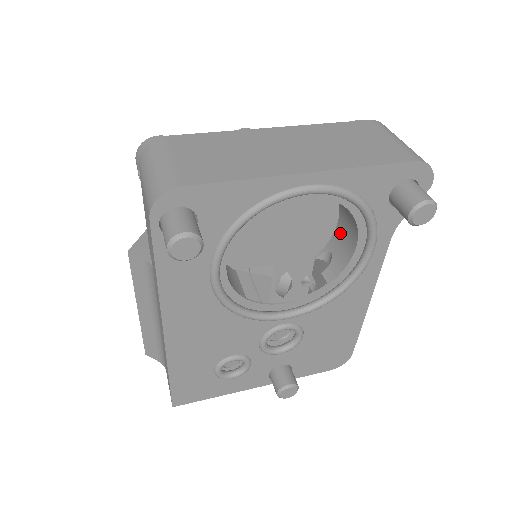
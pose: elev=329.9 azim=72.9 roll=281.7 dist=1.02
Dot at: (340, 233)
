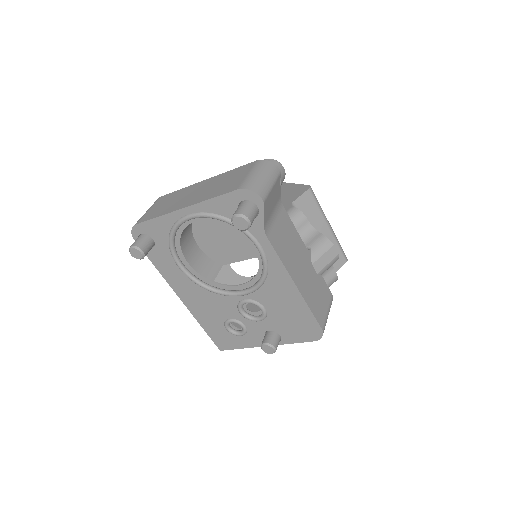
Dot at: occluded
